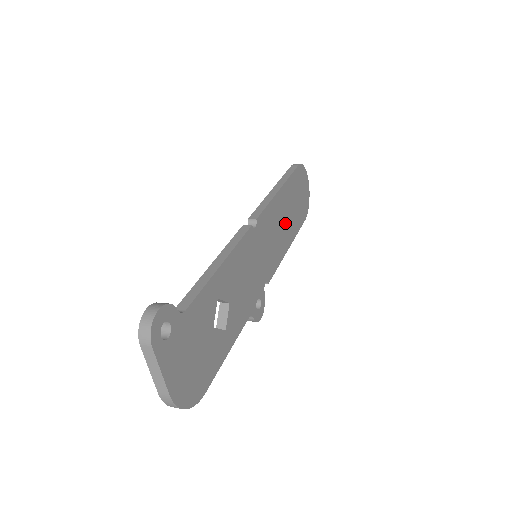
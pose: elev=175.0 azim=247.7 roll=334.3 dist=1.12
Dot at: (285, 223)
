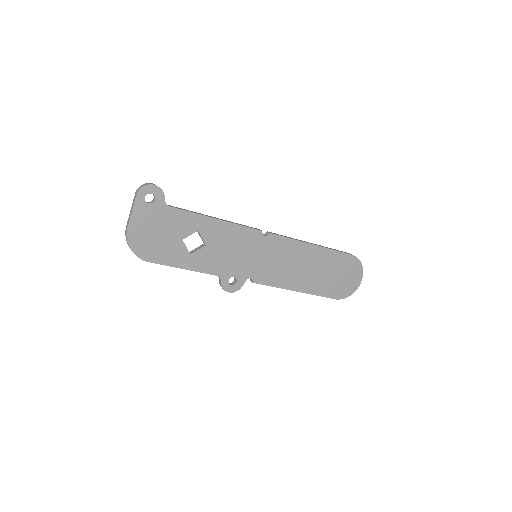
Dot at: (304, 271)
